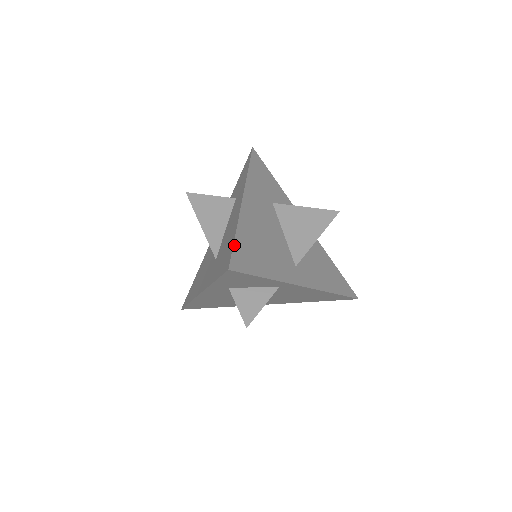
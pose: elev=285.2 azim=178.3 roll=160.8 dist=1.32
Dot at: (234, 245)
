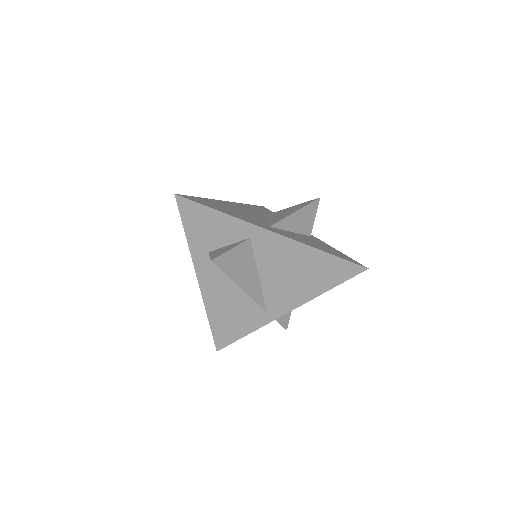
Dot at: (193, 197)
